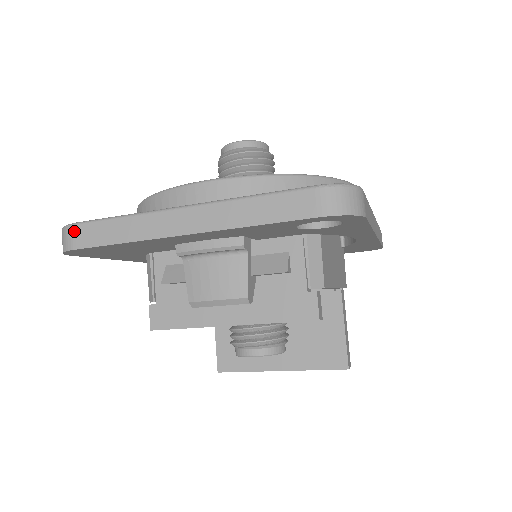
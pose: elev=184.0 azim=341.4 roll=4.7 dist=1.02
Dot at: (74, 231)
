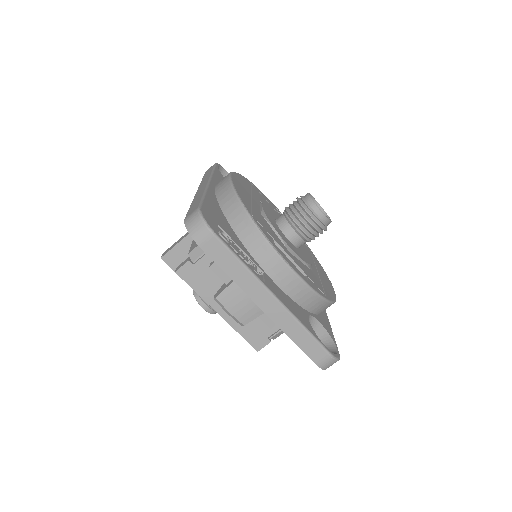
Dot at: (210, 238)
